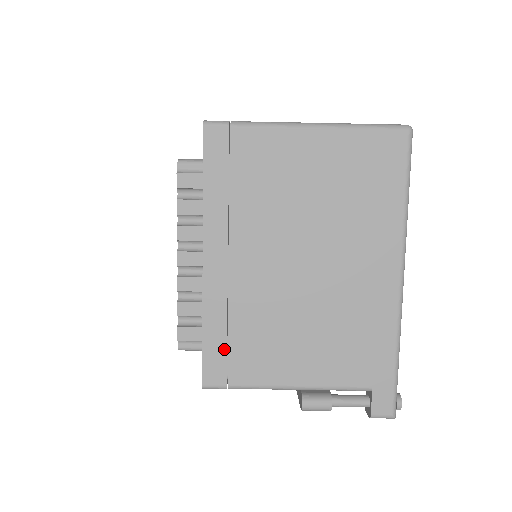
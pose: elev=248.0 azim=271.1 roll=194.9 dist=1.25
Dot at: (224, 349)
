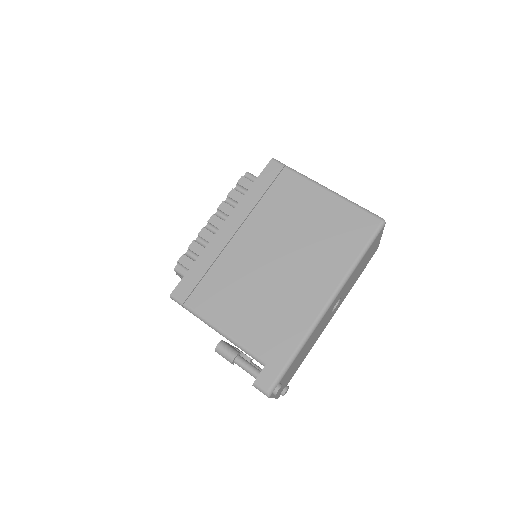
Dot at: (198, 280)
